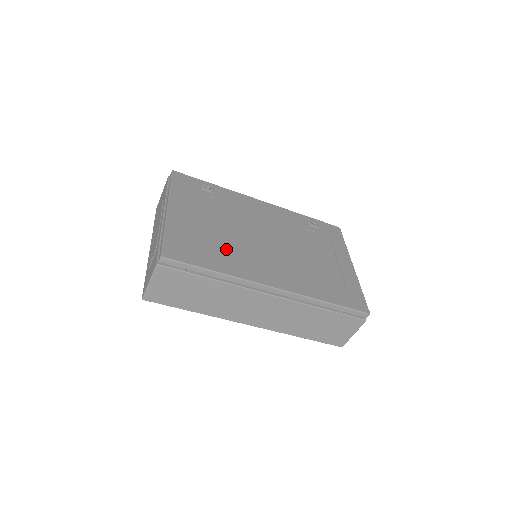
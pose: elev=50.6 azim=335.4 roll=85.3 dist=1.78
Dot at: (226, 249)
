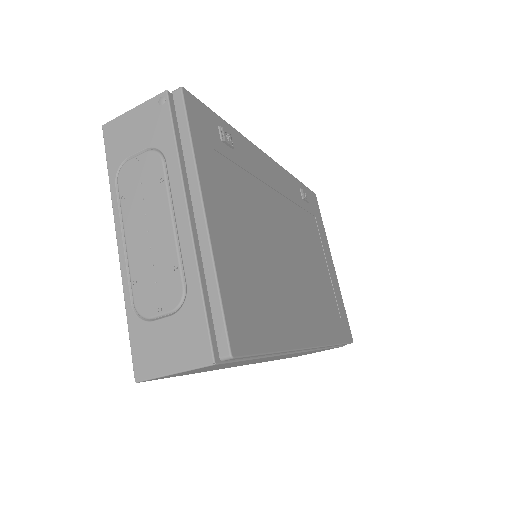
Dot at: (270, 289)
